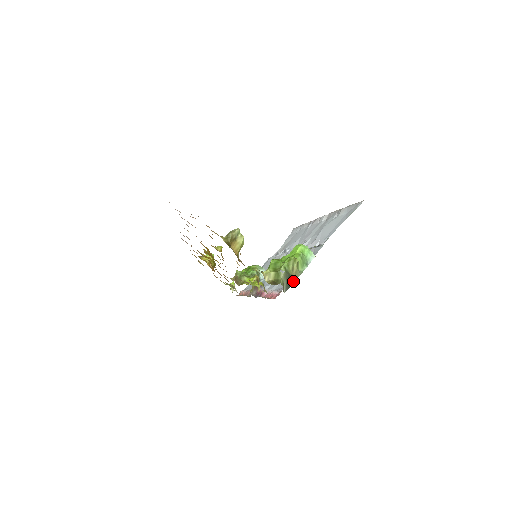
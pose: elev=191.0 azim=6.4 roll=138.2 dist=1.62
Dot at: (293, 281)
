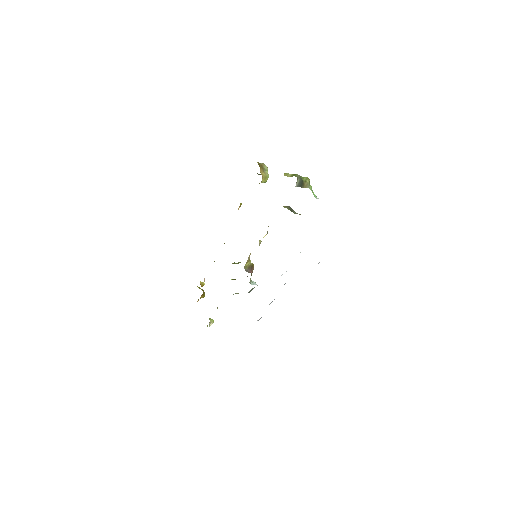
Dot at: (304, 187)
